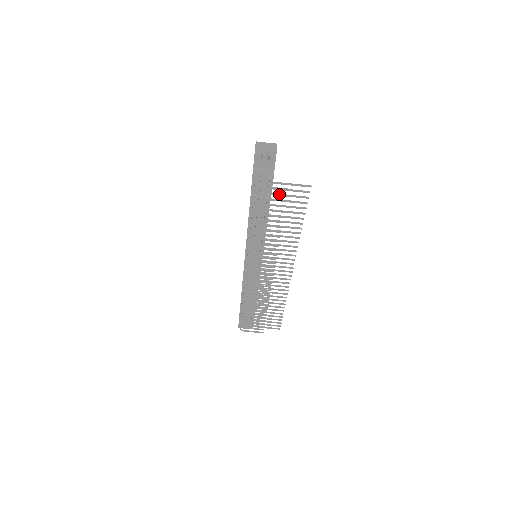
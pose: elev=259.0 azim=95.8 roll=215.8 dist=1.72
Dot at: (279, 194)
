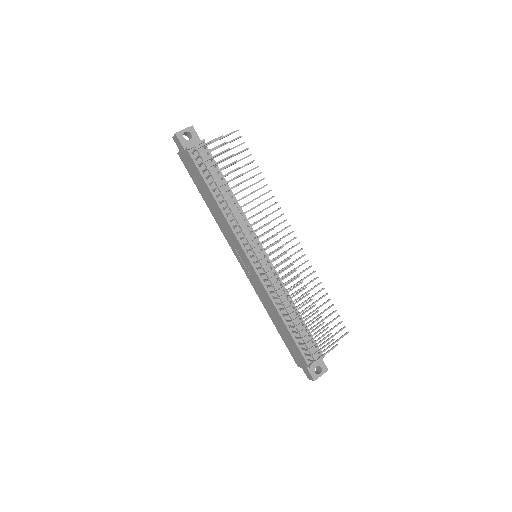
Dot at: (220, 144)
